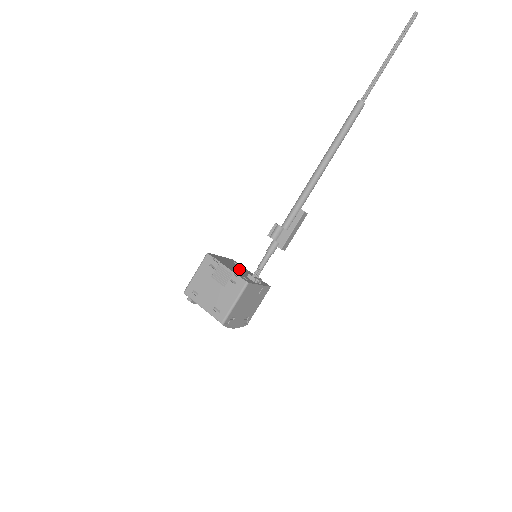
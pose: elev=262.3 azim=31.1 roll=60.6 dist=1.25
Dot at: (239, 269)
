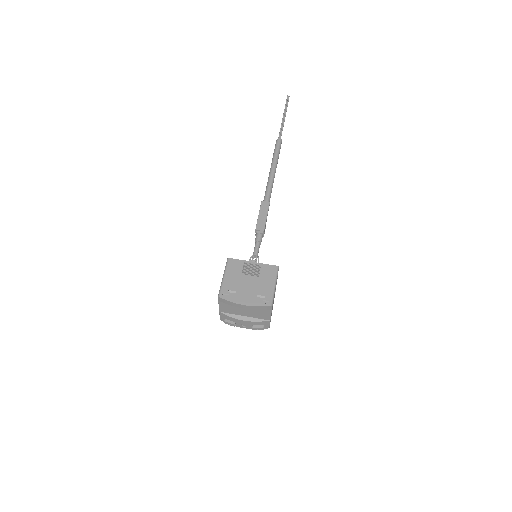
Dot at: occluded
